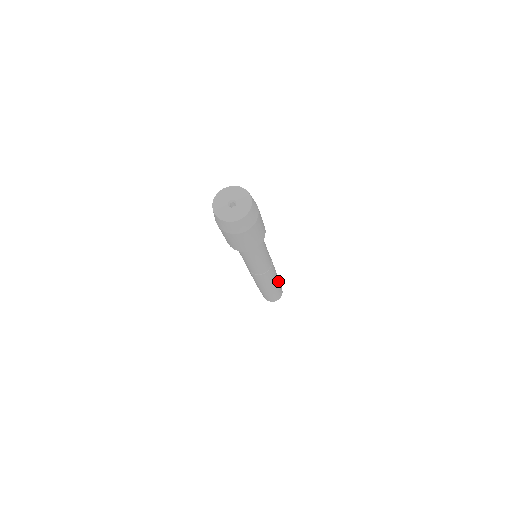
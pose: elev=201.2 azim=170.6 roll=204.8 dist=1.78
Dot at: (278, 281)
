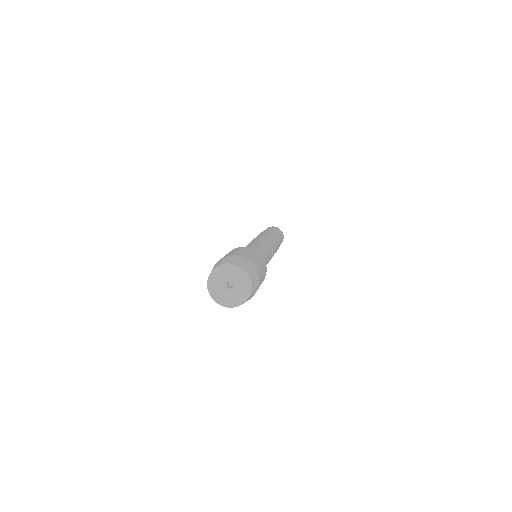
Dot at: (277, 236)
